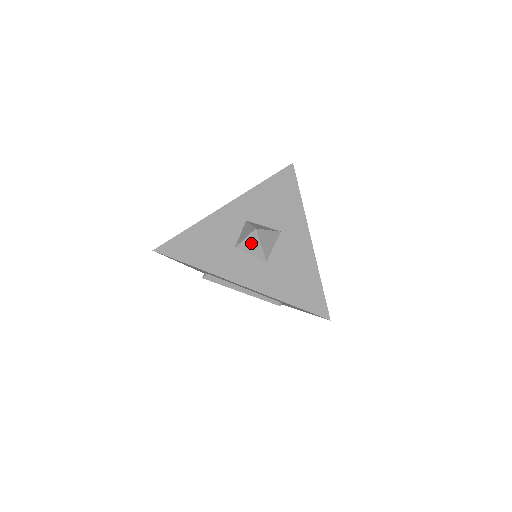
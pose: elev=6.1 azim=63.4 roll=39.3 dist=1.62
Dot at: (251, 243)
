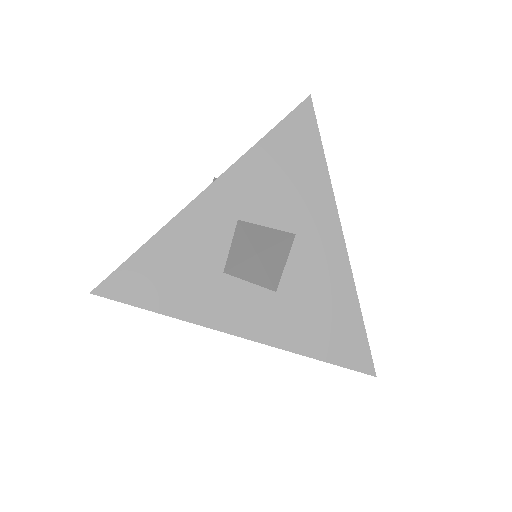
Dot at: (250, 270)
